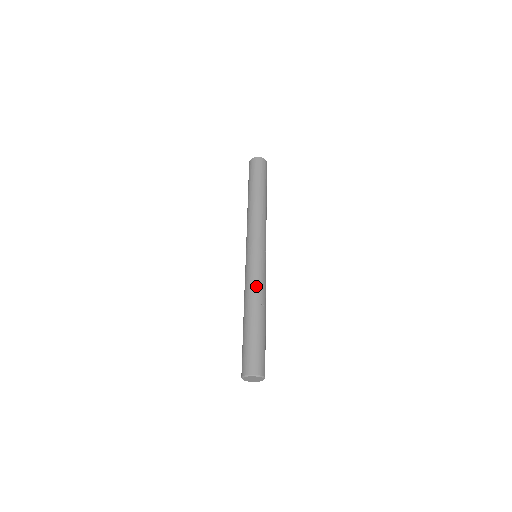
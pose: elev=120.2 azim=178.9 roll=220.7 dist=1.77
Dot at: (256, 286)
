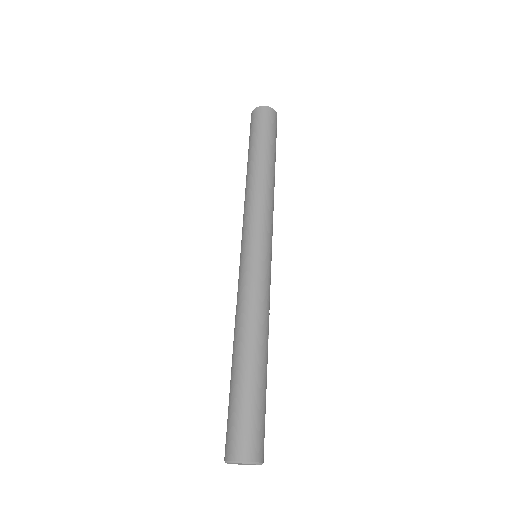
Dot at: (266, 309)
